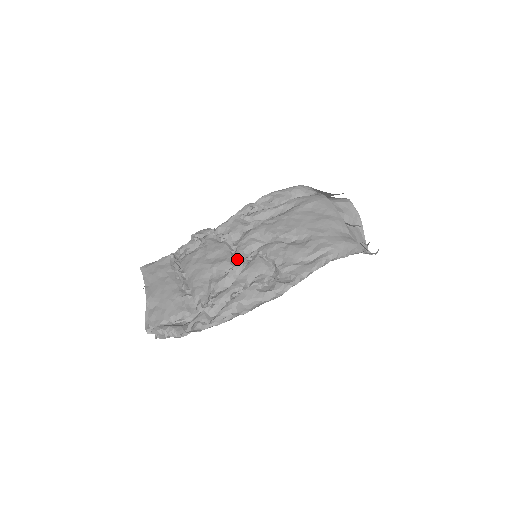
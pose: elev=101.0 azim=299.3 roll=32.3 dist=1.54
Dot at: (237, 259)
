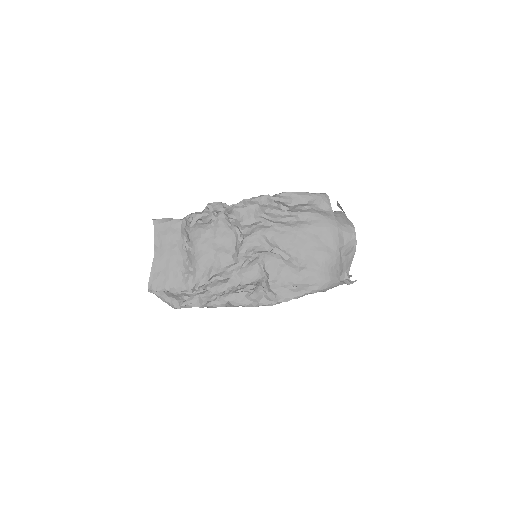
Dot at: (239, 256)
